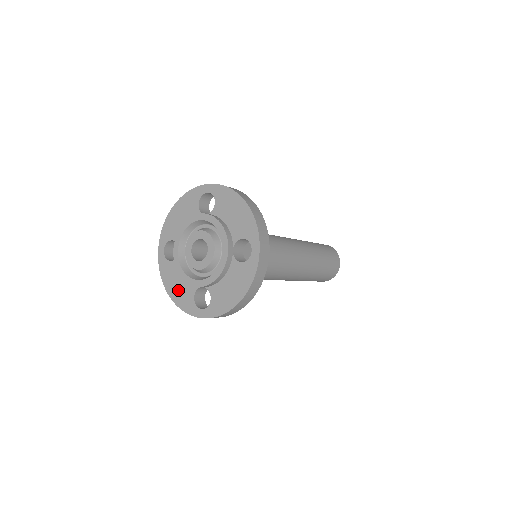
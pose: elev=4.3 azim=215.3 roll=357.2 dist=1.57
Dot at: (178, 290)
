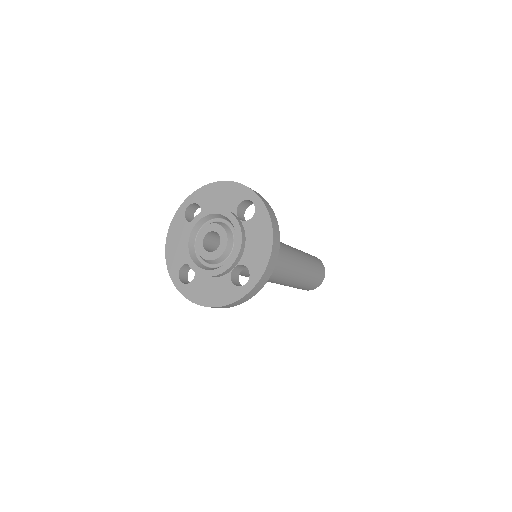
Dot at: (175, 248)
